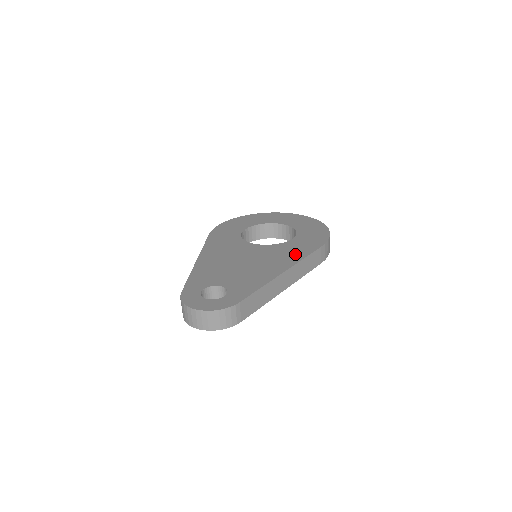
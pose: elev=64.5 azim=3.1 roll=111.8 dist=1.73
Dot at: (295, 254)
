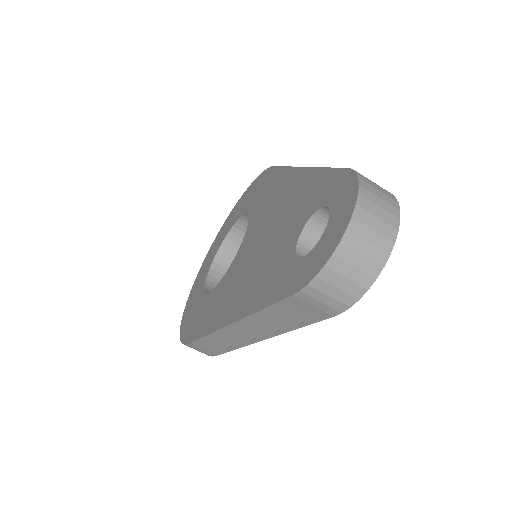
Dot at: (274, 184)
